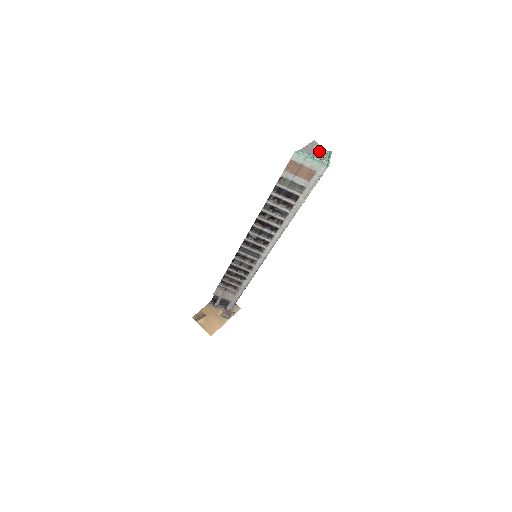
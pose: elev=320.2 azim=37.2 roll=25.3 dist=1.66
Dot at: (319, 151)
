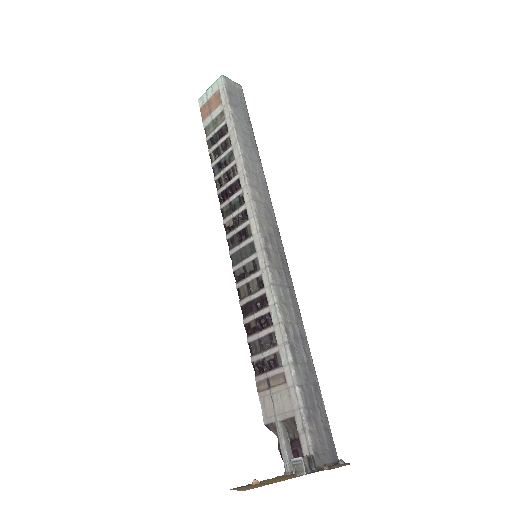
Dot at: occluded
